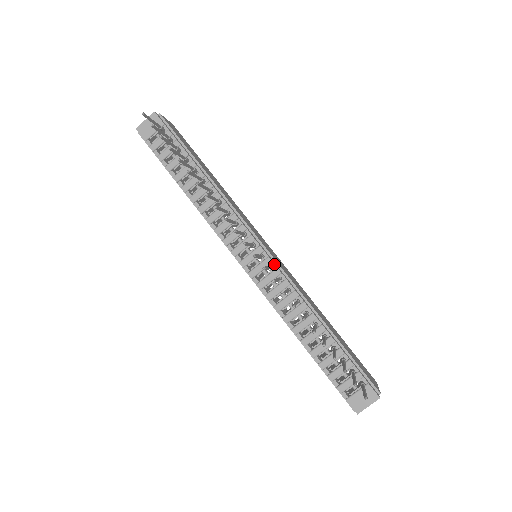
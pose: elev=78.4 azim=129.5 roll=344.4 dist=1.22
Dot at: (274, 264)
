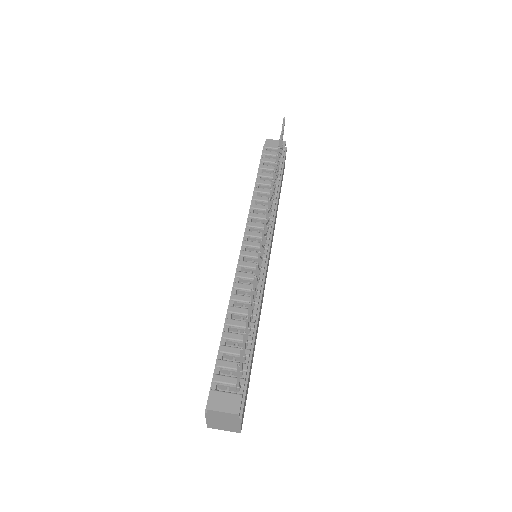
Dot at: (265, 261)
